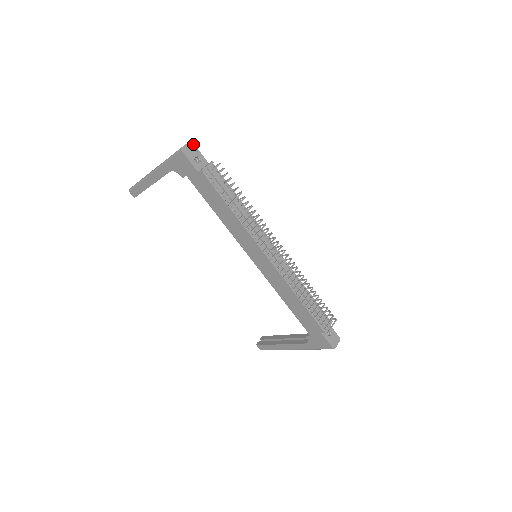
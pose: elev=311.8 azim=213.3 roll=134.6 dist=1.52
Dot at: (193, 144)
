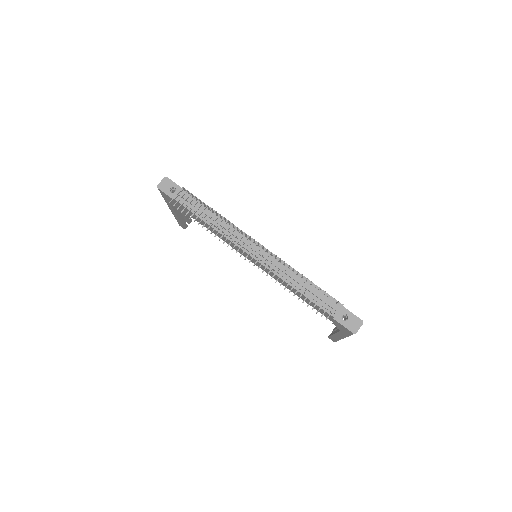
Dot at: (168, 178)
